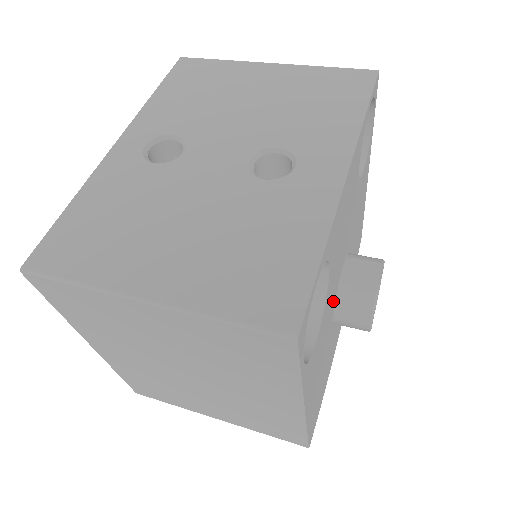
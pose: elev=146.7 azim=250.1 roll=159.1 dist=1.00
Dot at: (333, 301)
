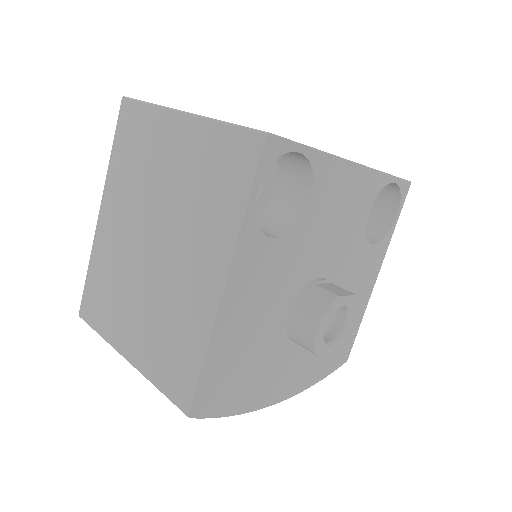
Dot at: (298, 279)
